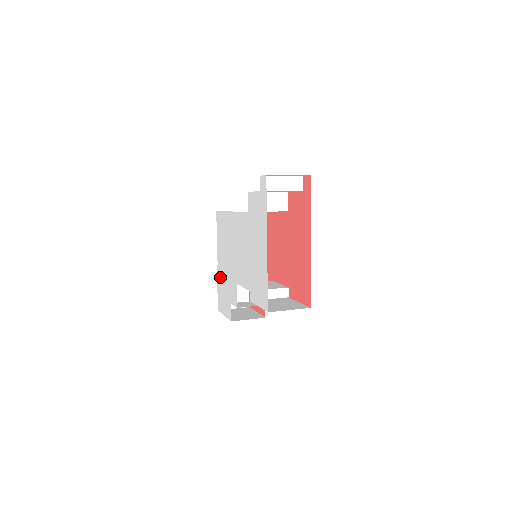
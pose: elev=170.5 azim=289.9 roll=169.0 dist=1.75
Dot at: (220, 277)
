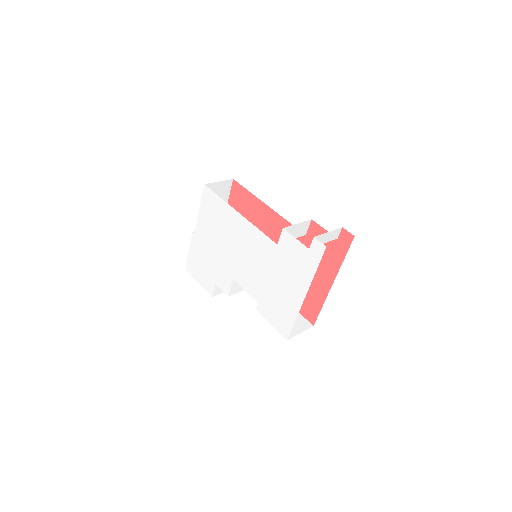
Dot at: (198, 248)
